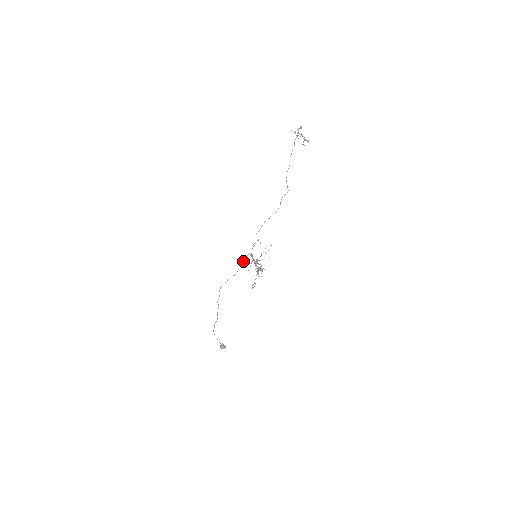
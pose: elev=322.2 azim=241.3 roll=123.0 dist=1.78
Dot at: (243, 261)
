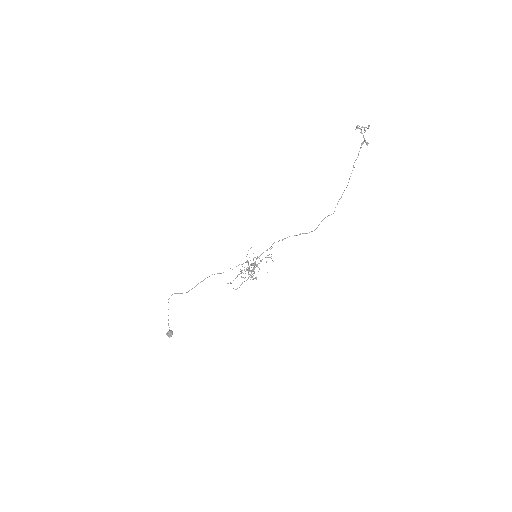
Dot at: occluded
